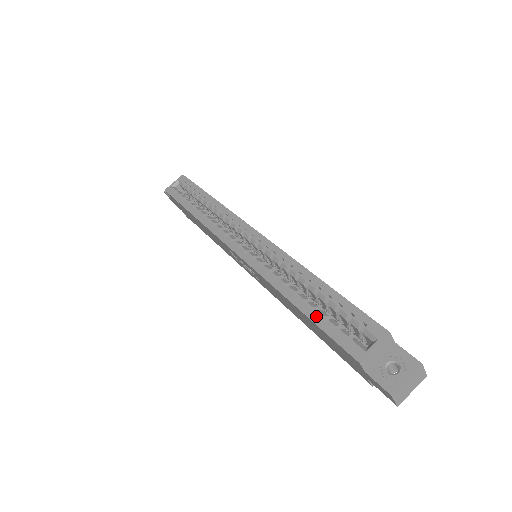
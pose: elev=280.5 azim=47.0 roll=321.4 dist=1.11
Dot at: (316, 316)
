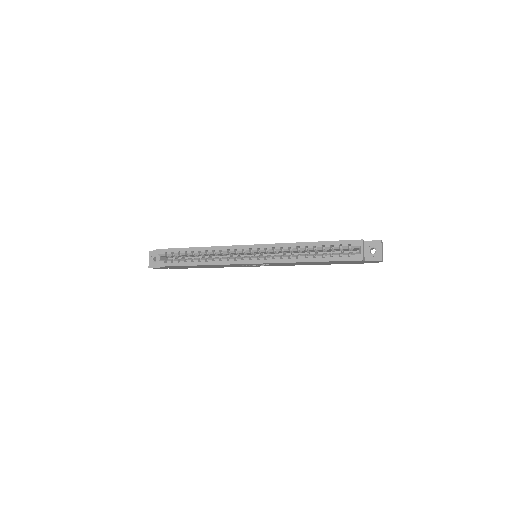
Dot at: (327, 258)
